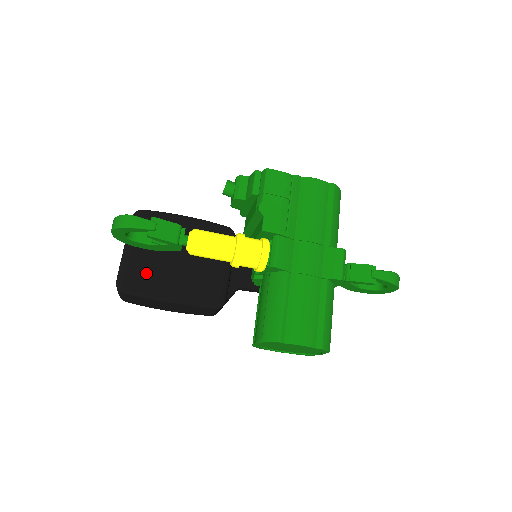
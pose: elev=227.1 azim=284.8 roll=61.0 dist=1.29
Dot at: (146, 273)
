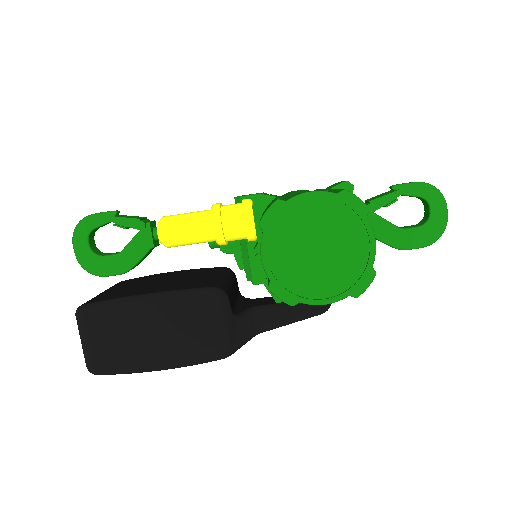
Dot at: (116, 294)
